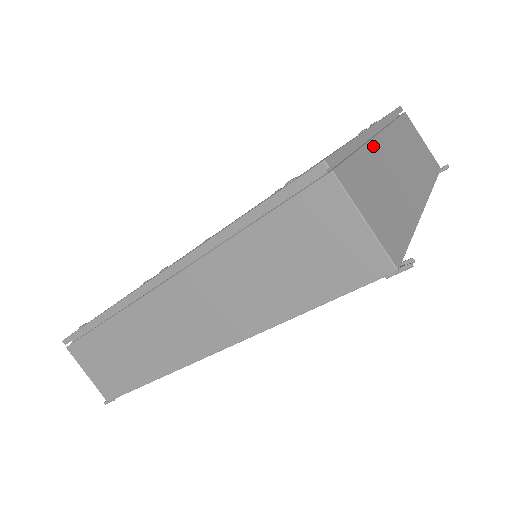
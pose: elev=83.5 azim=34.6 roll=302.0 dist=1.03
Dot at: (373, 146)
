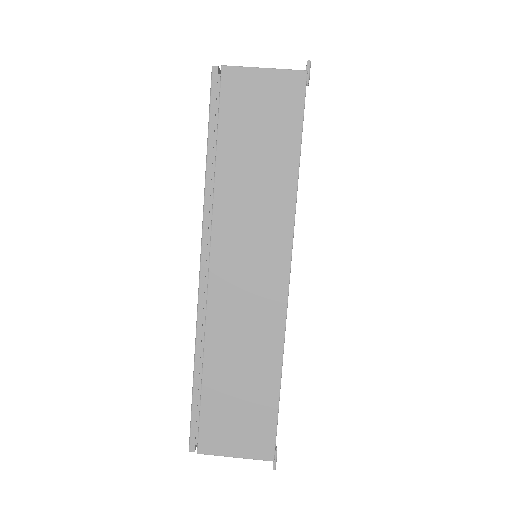
Dot at: occluded
